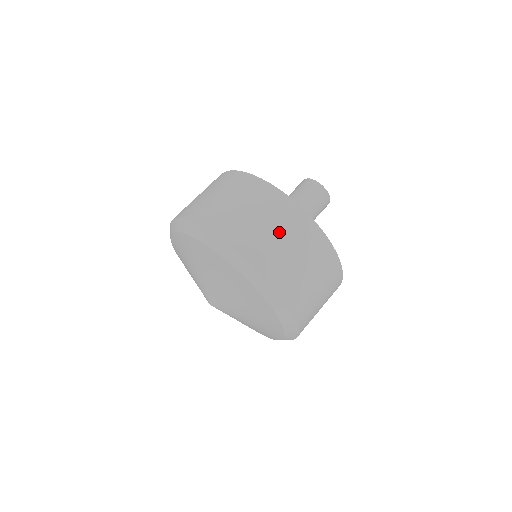
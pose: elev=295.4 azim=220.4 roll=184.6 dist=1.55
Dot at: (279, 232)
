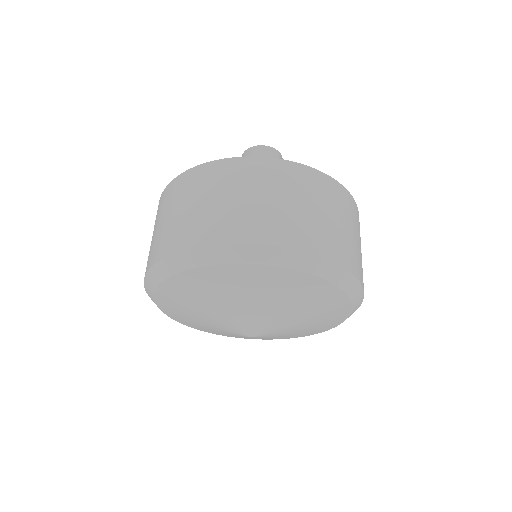
Dot at: (250, 194)
